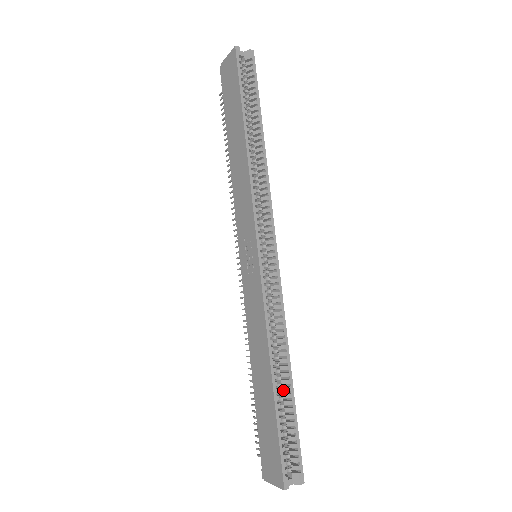
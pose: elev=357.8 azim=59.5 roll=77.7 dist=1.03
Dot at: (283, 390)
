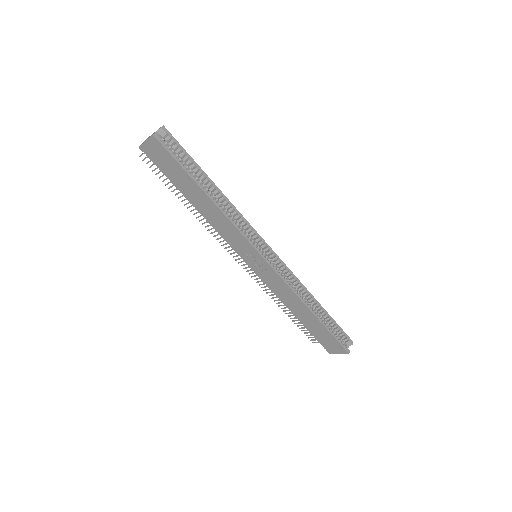
Dot at: (319, 313)
